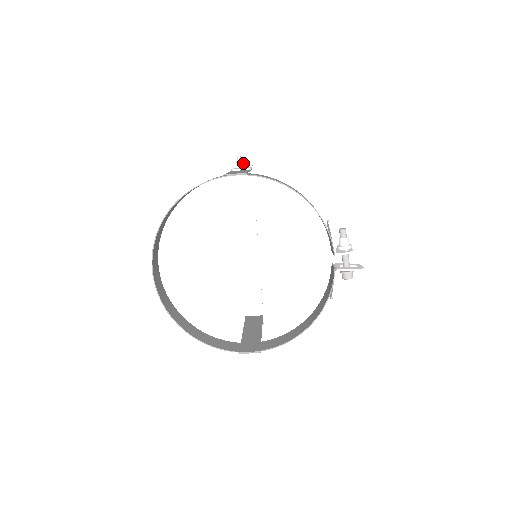
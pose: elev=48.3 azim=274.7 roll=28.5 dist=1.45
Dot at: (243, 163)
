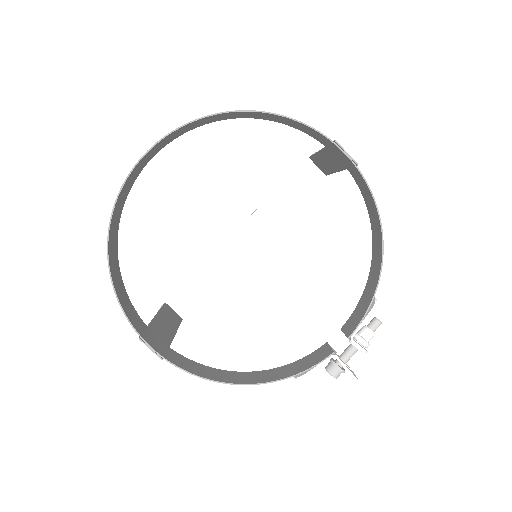
Dot at: occluded
